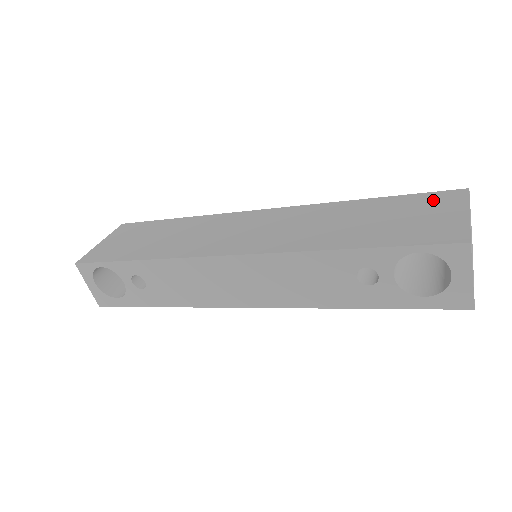
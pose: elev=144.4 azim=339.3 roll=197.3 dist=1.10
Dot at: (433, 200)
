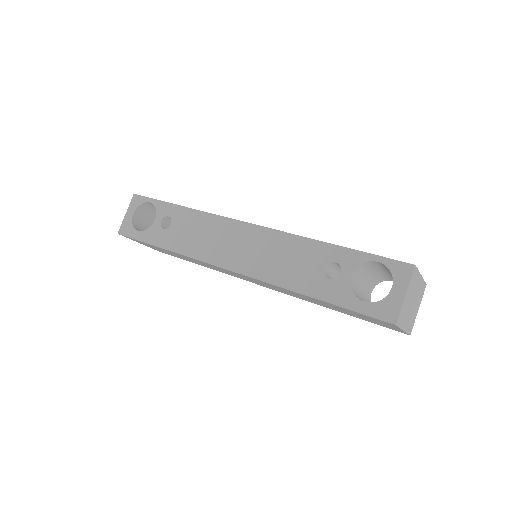
Dot at: occluded
